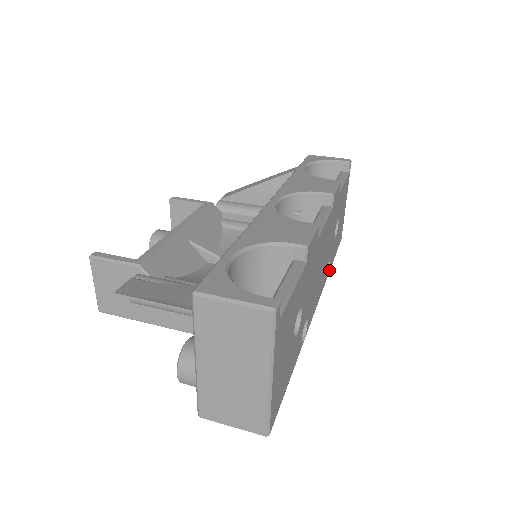
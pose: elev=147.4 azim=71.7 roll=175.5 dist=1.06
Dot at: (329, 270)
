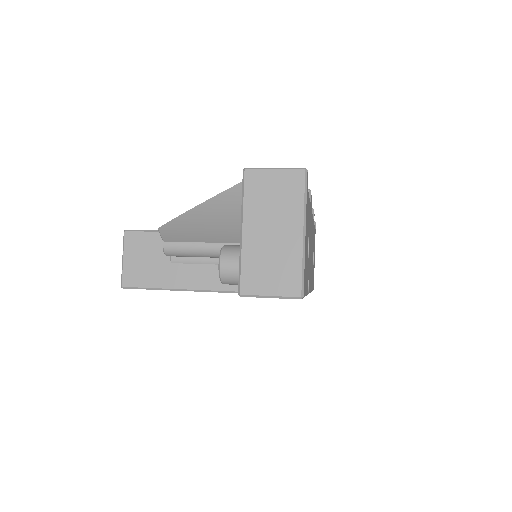
Dot at: occluded
